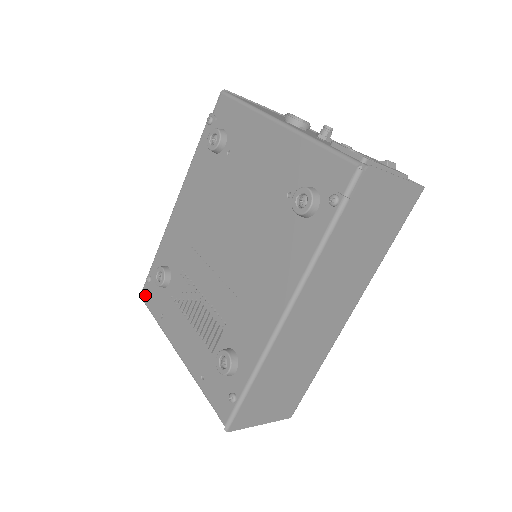
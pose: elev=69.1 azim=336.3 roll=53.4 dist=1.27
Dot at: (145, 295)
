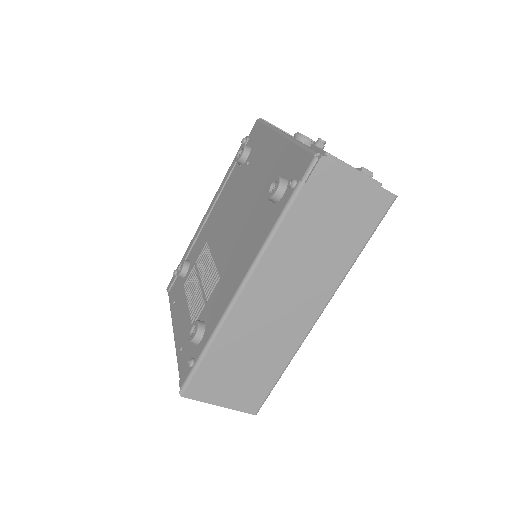
Dot at: (170, 286)
